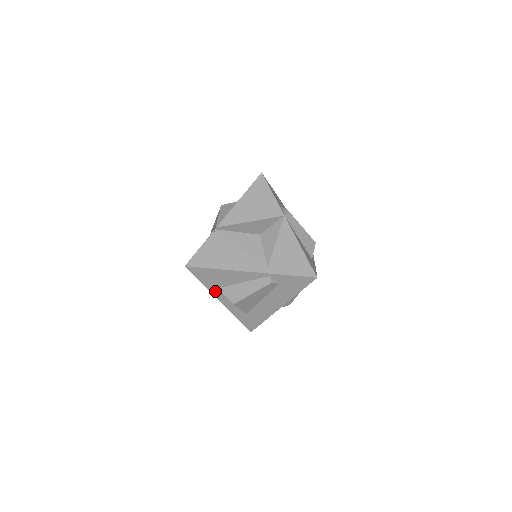
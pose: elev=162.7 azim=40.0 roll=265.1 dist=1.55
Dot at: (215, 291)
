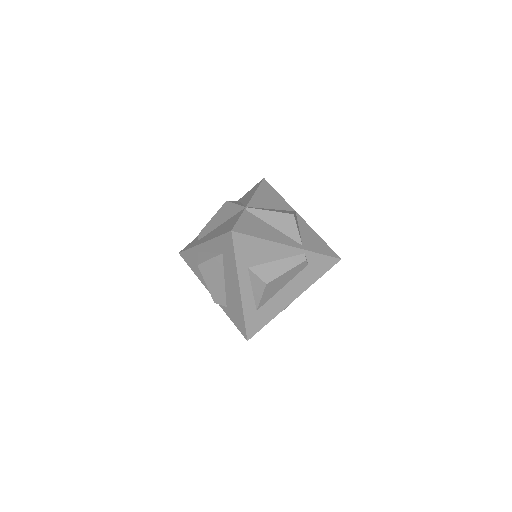
Dot at: (243, 272)
